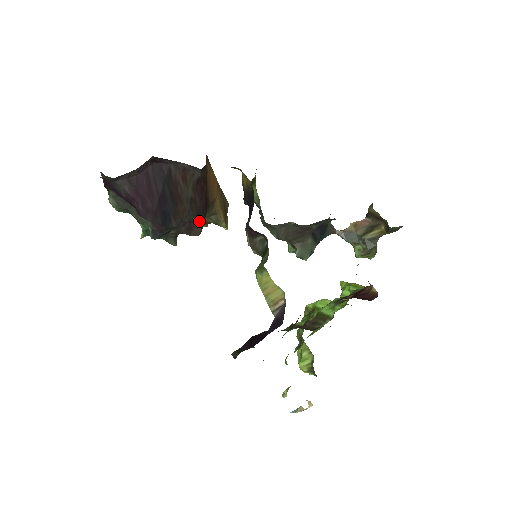
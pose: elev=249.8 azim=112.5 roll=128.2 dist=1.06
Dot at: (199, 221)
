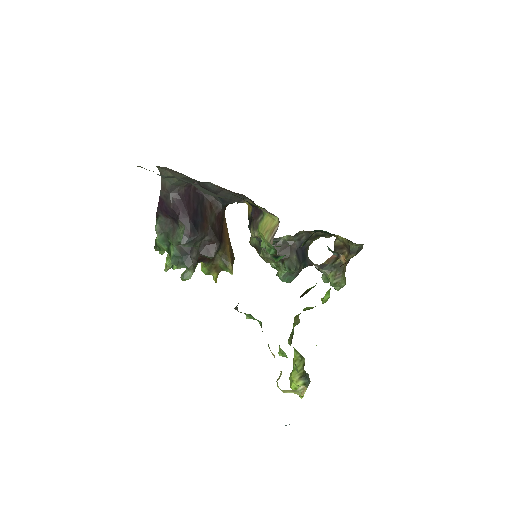
Dot at: (215, 244)
